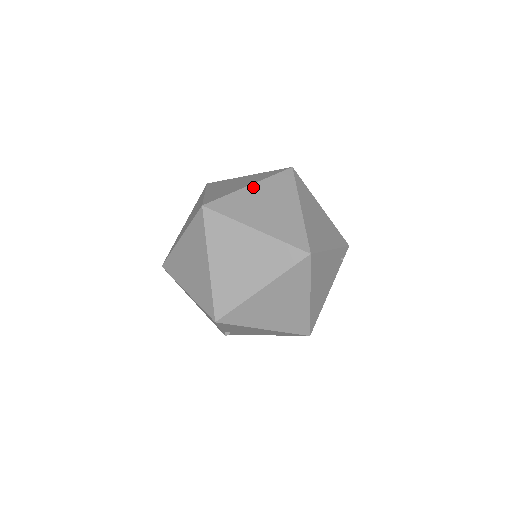
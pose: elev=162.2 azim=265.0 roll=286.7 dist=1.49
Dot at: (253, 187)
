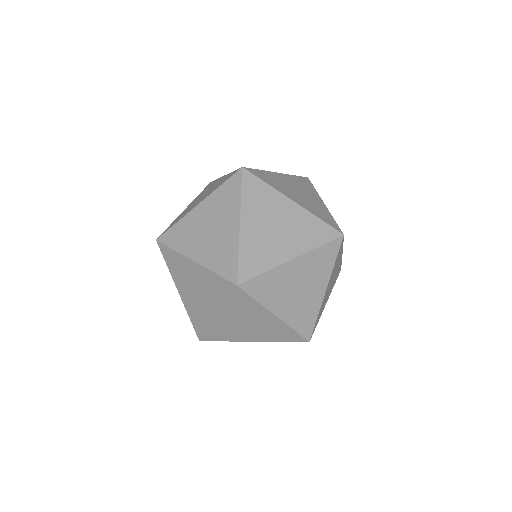
Dot at: (244, 223)
